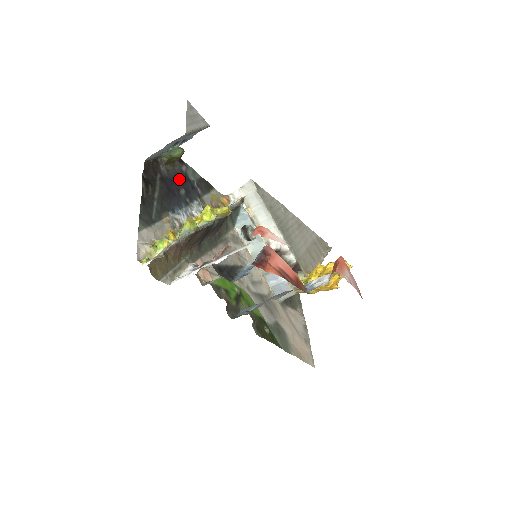
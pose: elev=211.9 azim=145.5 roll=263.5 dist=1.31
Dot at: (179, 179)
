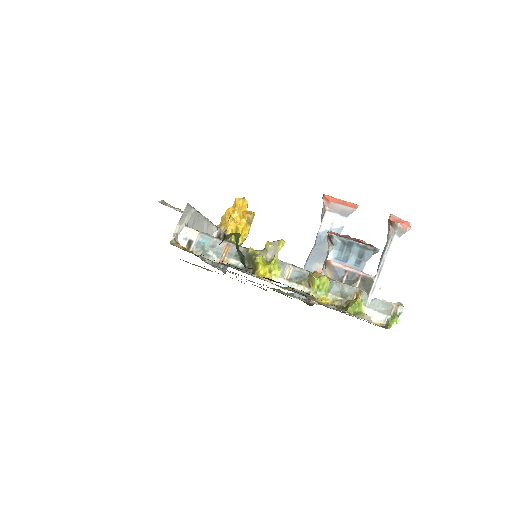
Dot at: occluded
